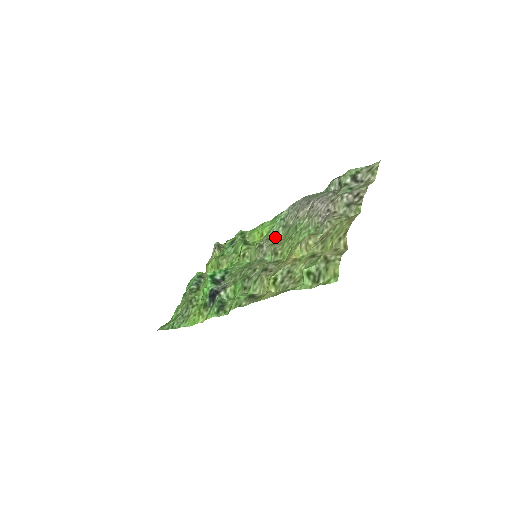
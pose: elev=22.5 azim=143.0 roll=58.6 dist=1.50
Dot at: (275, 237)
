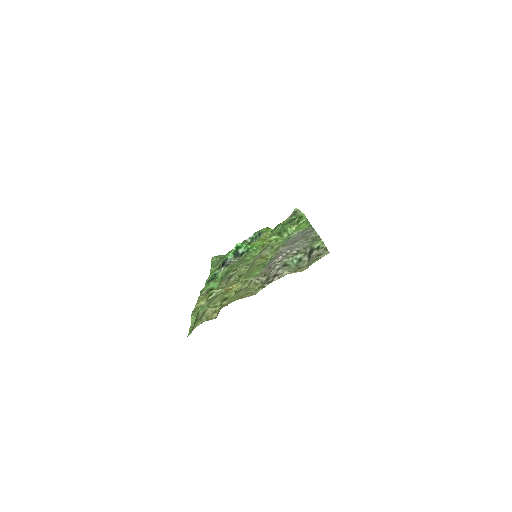
Dot at: (274, 250)
